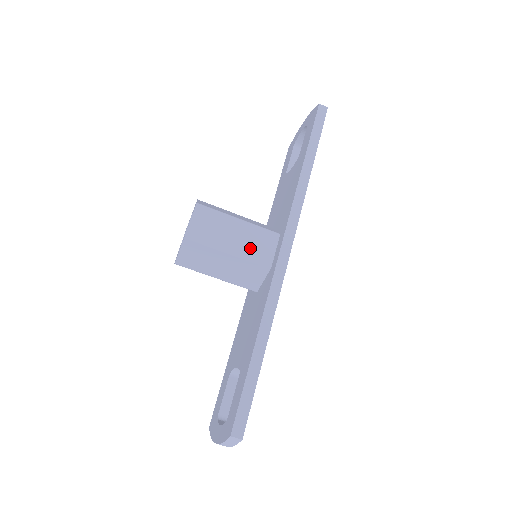
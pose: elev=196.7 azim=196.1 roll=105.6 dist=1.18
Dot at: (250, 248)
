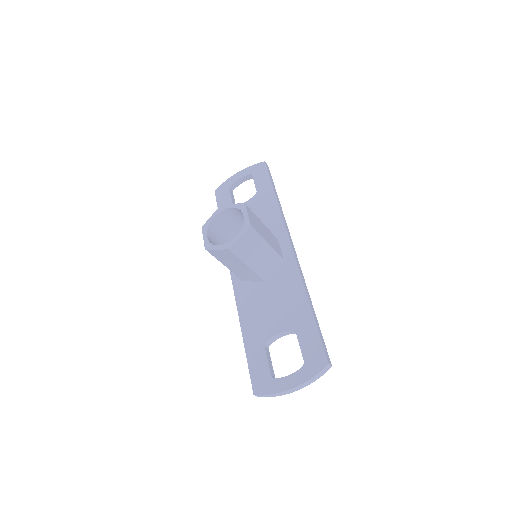
Dot at: (273, 244)
